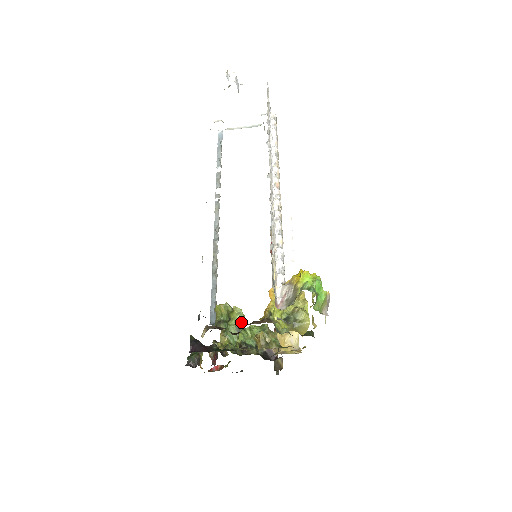
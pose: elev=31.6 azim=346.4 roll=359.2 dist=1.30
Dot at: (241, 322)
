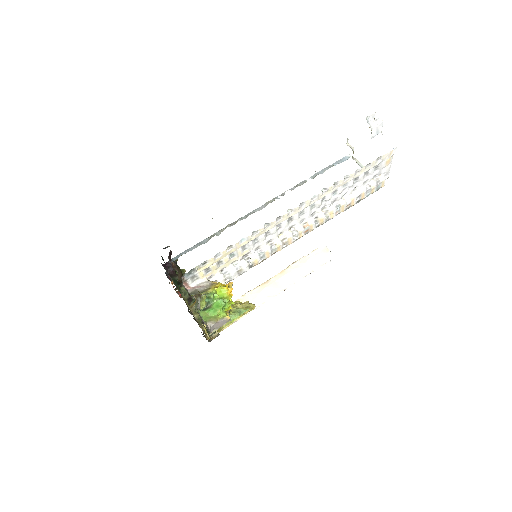
Dot at: occluded
